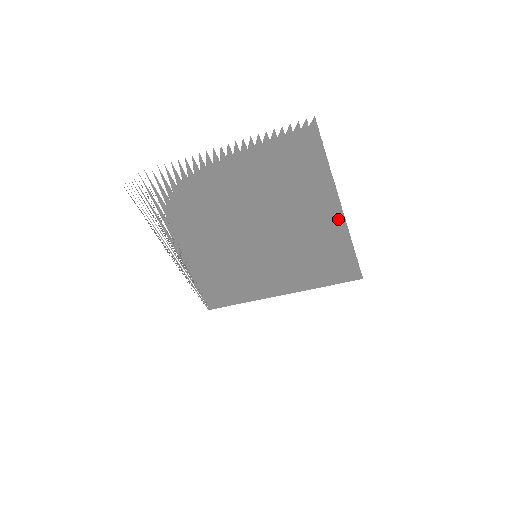
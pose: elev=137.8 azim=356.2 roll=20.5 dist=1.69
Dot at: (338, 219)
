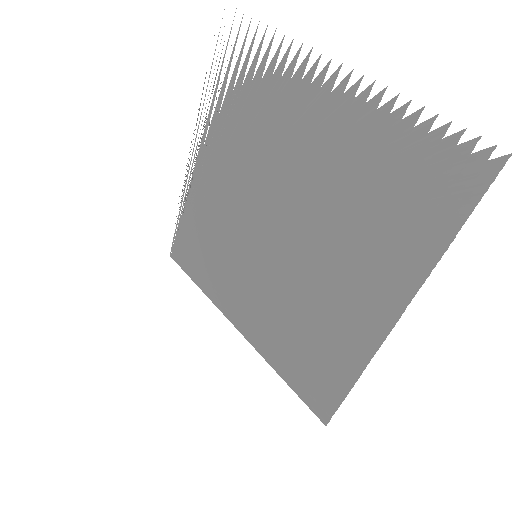
Dot at: (378, 328)
